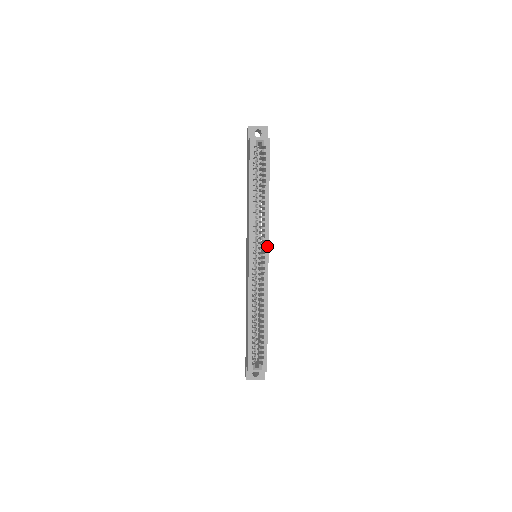
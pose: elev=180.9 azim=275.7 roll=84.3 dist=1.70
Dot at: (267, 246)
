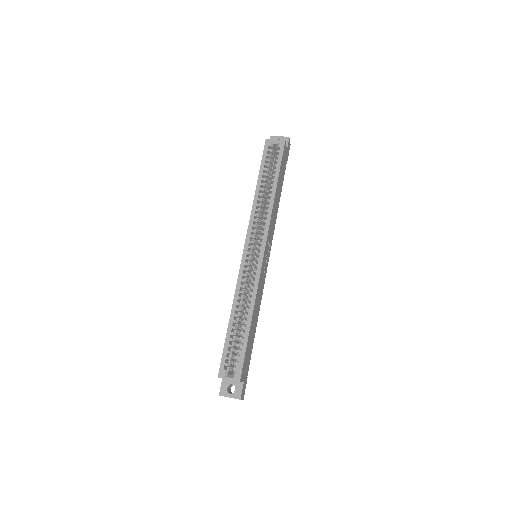
Dot at: (265, 240)
